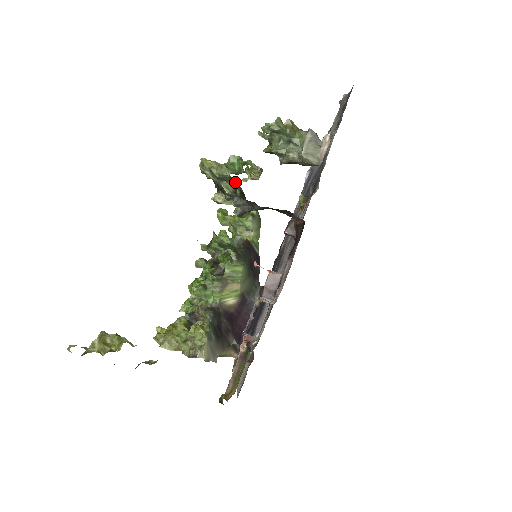
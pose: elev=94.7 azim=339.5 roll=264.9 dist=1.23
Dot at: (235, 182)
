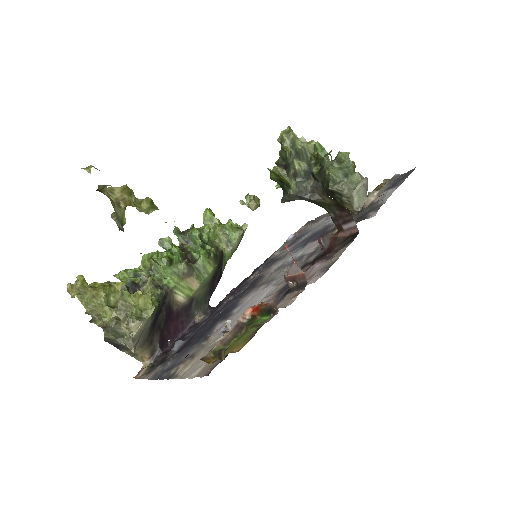
Dot at: (318, 160)
